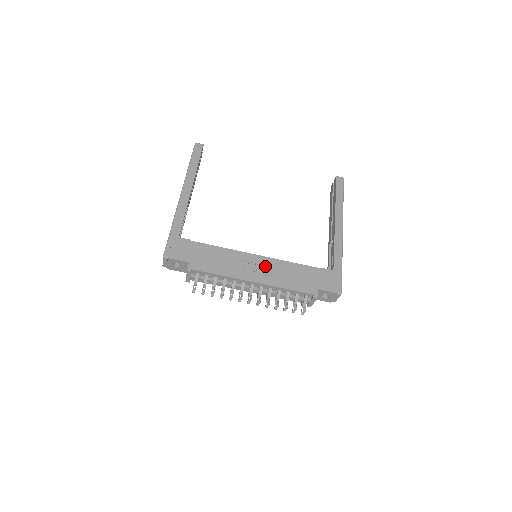
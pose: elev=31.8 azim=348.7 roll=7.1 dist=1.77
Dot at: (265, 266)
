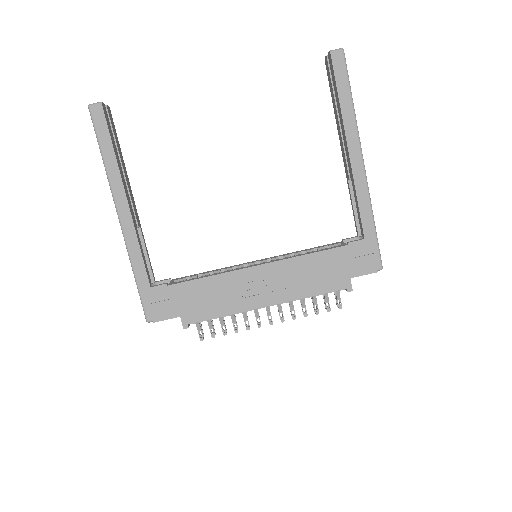
Dot at: (273, 277)
